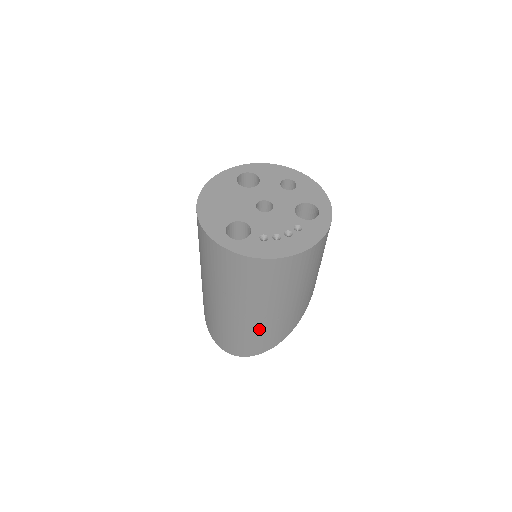
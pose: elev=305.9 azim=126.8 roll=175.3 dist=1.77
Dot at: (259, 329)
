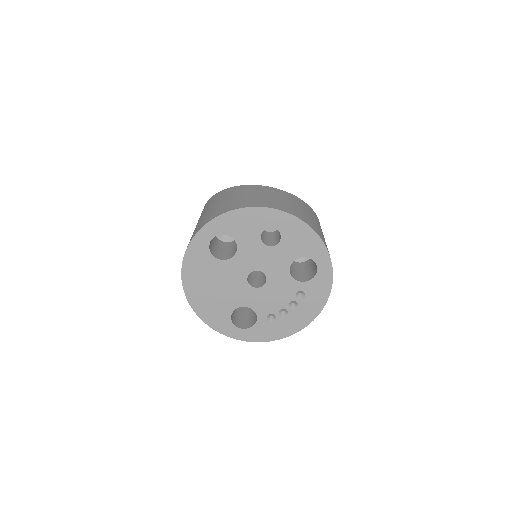
Dot at: occluded
